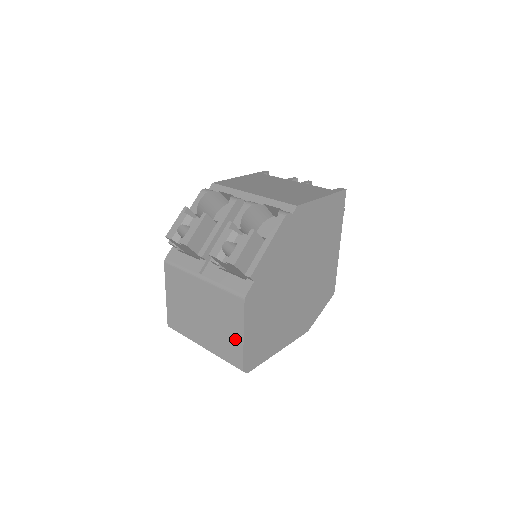
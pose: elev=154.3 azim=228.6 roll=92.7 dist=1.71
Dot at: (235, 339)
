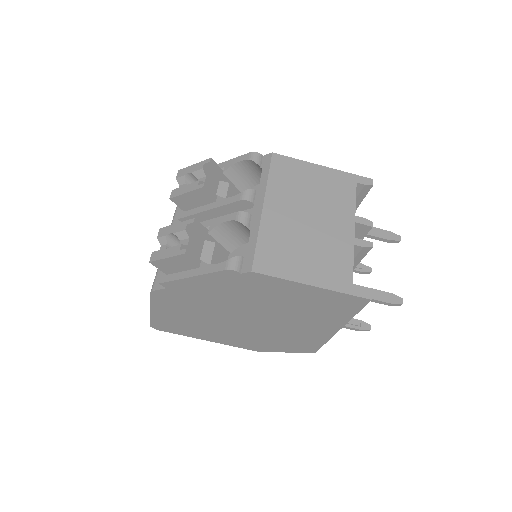
Dot at: occluded
